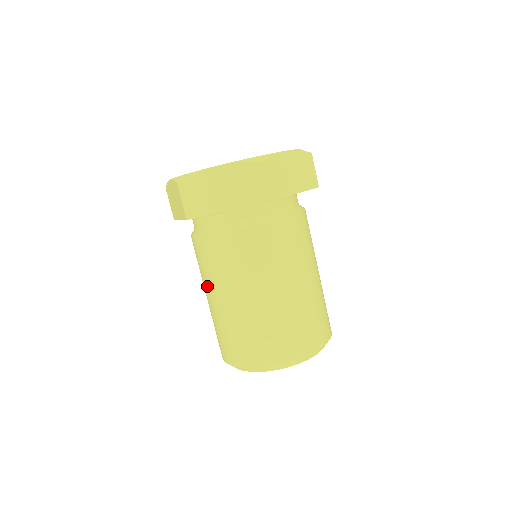
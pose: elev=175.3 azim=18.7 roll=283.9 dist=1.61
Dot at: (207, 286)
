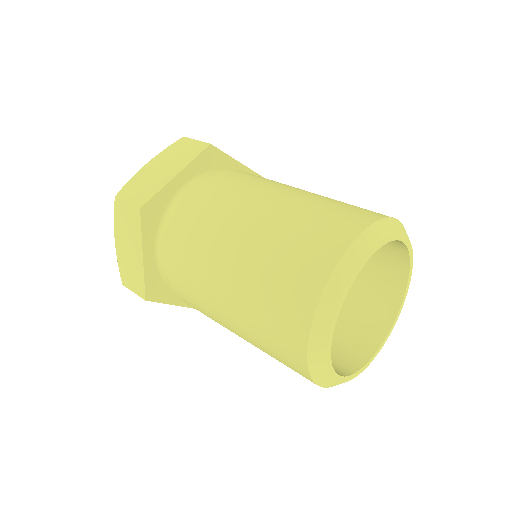
Dot at: occluded
